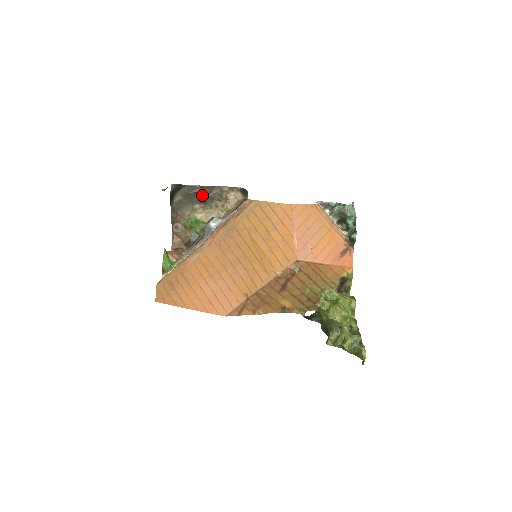
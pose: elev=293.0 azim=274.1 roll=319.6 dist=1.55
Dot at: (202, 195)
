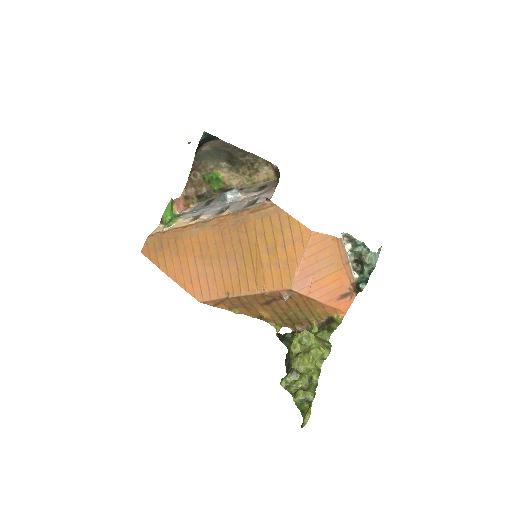
Dot at: (233, 156)
